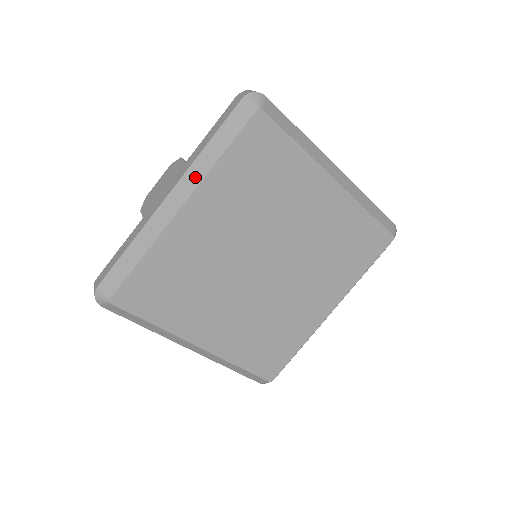
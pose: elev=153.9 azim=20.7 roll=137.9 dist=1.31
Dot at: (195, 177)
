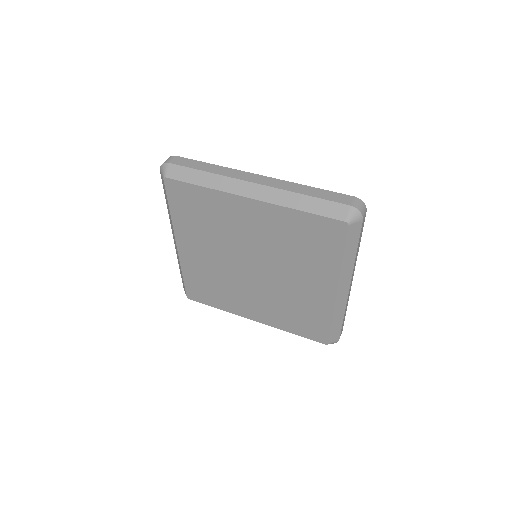
Dot at: (172, 226)
